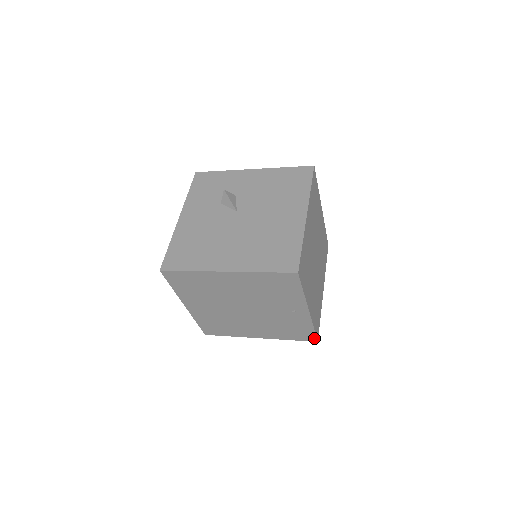
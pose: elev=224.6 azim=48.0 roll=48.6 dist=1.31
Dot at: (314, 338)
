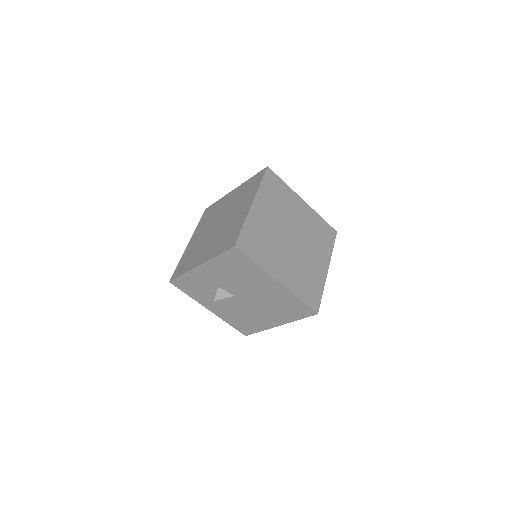
Dot at: (334, 237)
